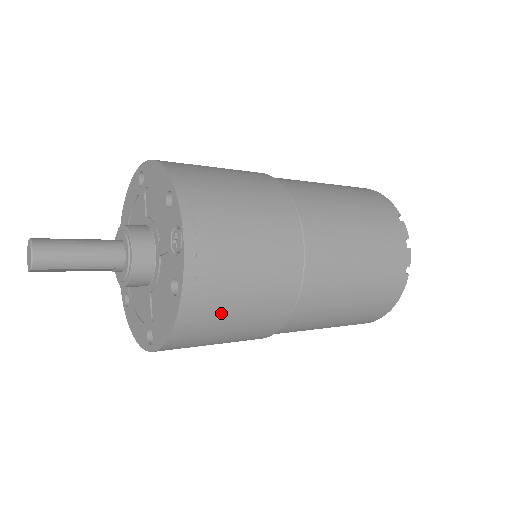
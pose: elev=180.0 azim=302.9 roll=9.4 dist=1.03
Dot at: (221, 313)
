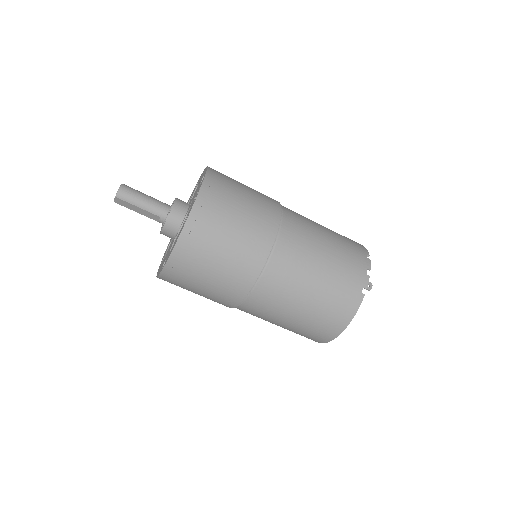
Dot at: (209, 247)
